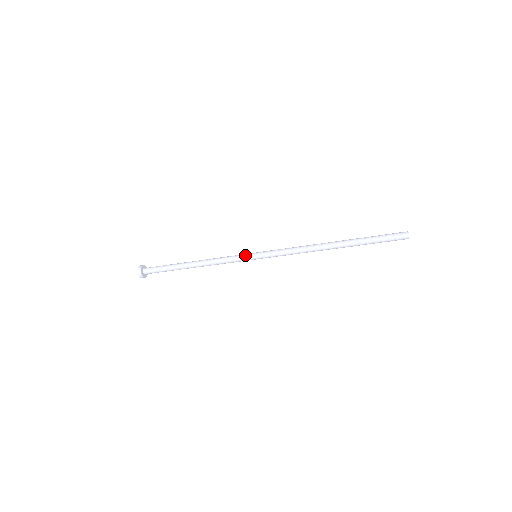
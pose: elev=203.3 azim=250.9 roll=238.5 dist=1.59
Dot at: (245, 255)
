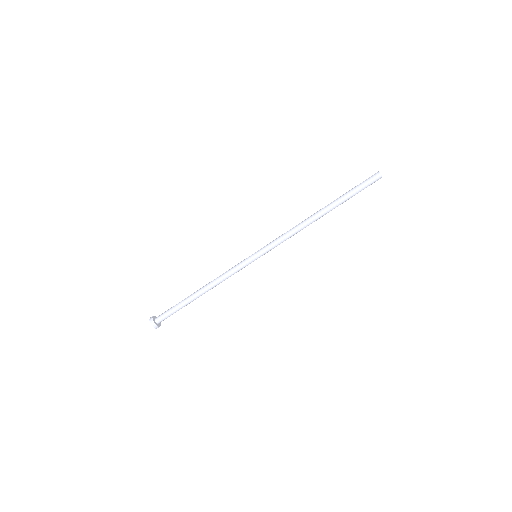
Dot at: (246, 258)
